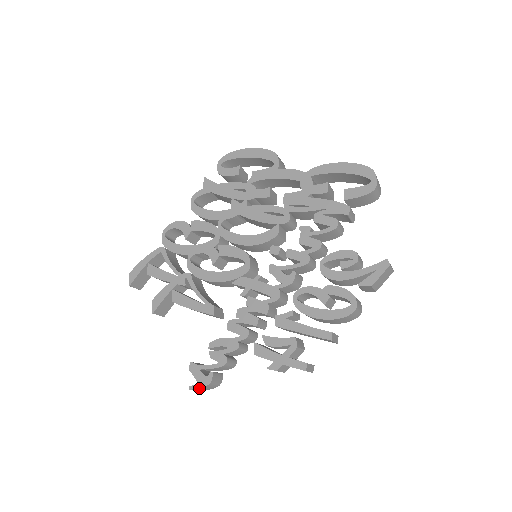
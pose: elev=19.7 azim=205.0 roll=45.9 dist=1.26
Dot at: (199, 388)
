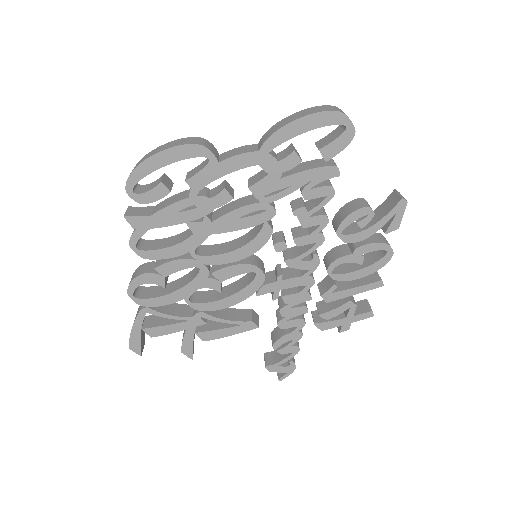
Dot at: (288, 375)
